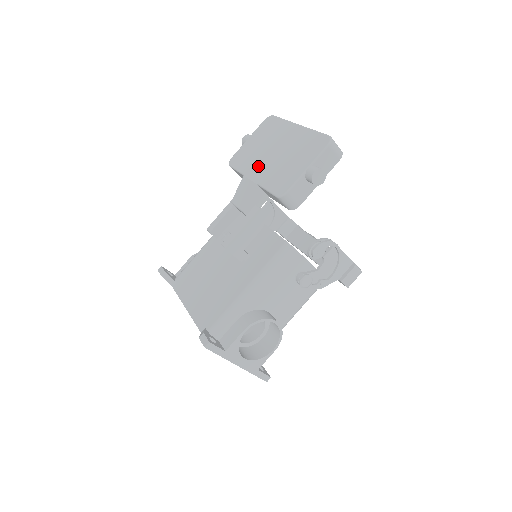
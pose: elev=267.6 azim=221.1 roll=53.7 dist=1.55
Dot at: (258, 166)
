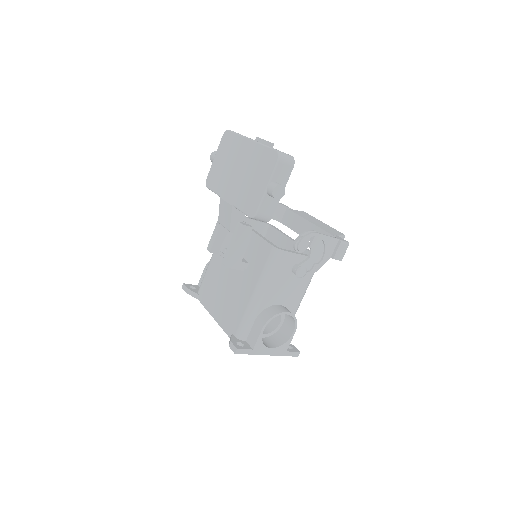
Dot at: (229, 187)
